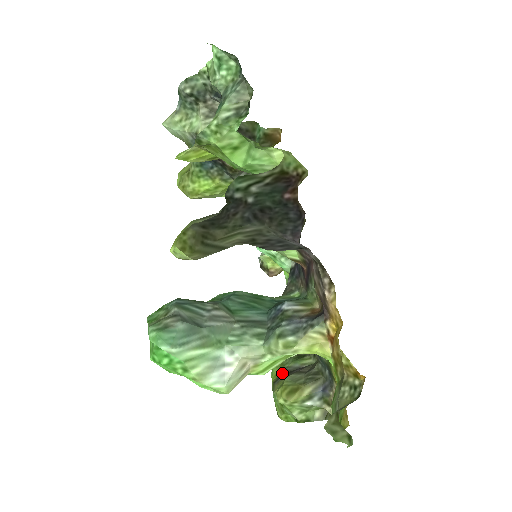
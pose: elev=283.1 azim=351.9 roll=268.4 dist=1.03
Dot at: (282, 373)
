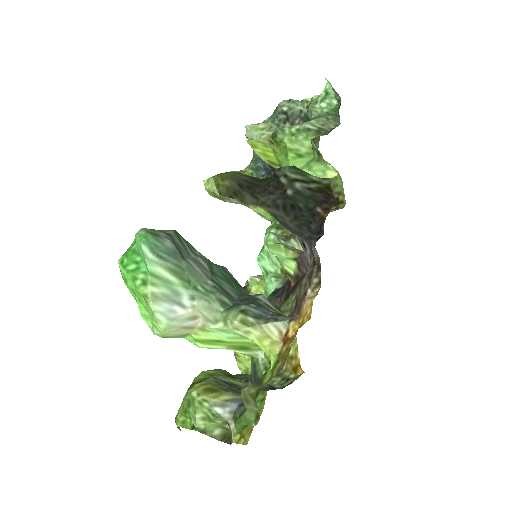
Dot at: occluded
